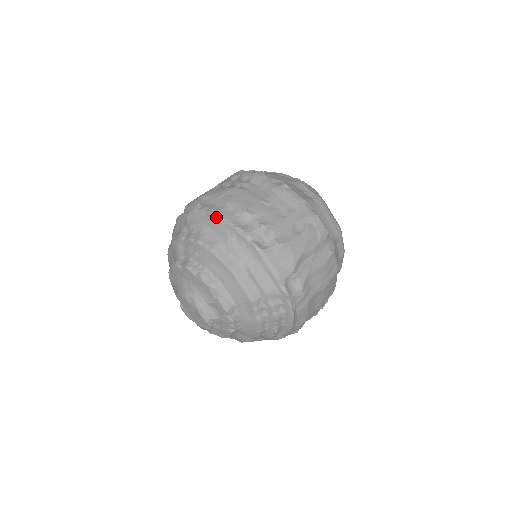
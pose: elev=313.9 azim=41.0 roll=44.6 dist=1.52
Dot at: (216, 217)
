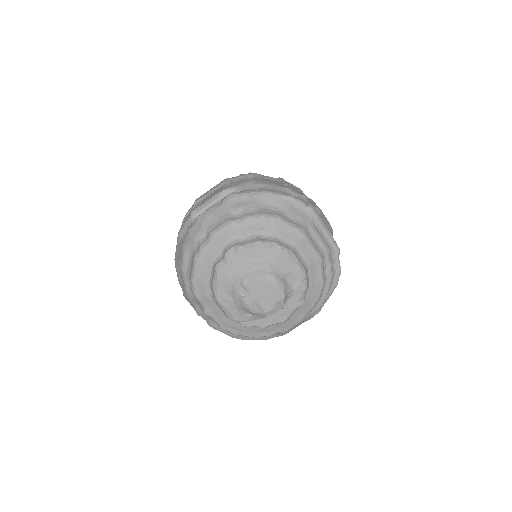
Dot at: (268, 193)
